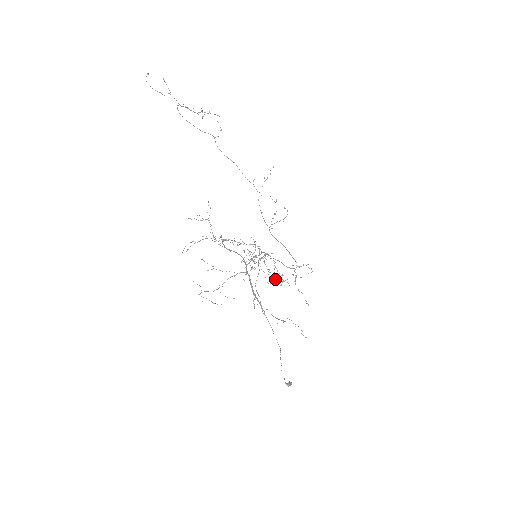
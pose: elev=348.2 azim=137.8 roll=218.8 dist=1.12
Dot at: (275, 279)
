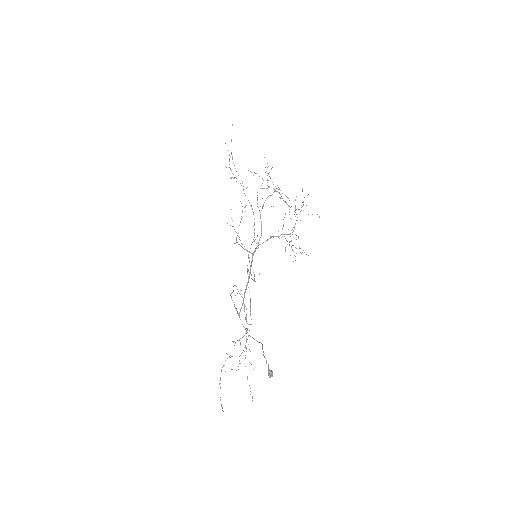
Dot at: (290, 255)
